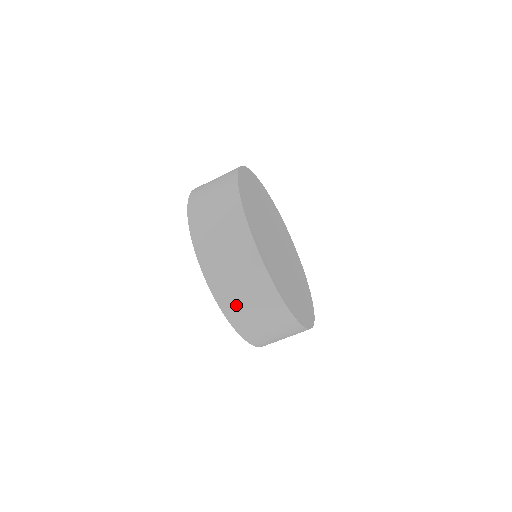
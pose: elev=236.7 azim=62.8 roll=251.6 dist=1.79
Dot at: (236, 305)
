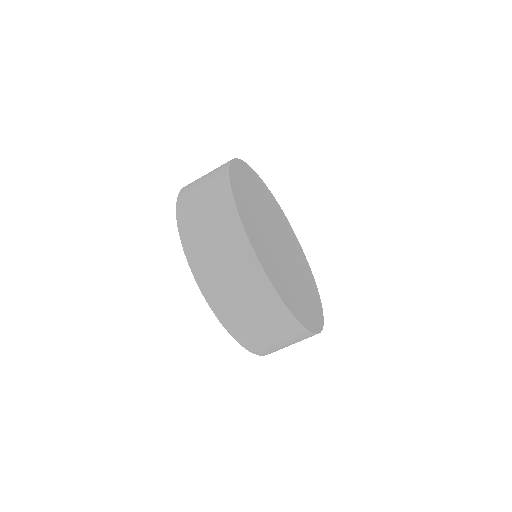
Dot at: (207, 265)
